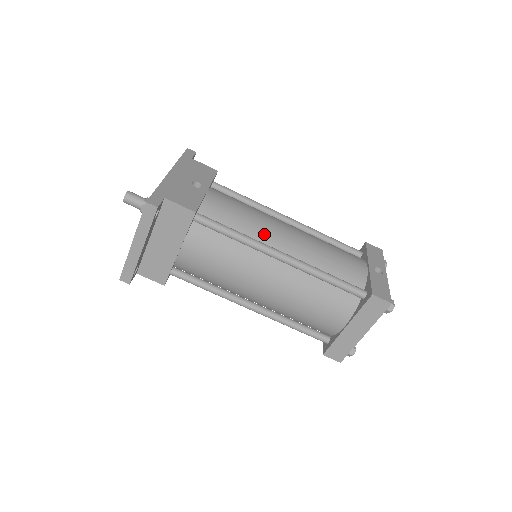
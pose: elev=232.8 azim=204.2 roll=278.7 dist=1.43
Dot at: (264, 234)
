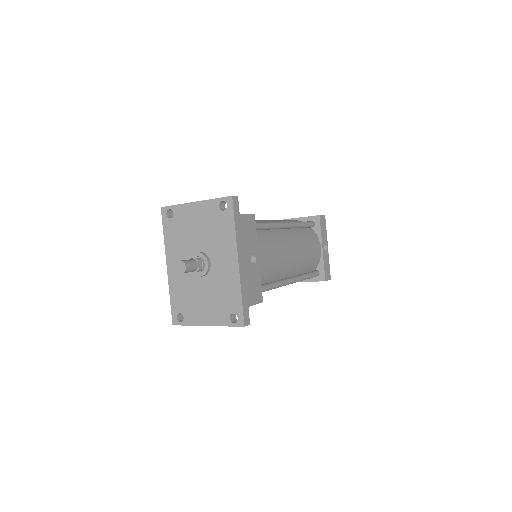
Dot at: (283, 271)
